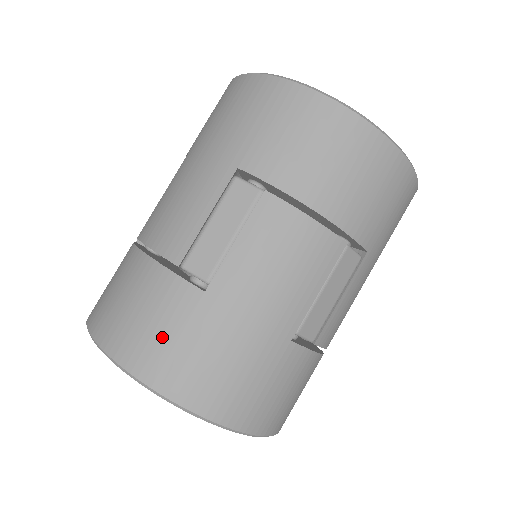
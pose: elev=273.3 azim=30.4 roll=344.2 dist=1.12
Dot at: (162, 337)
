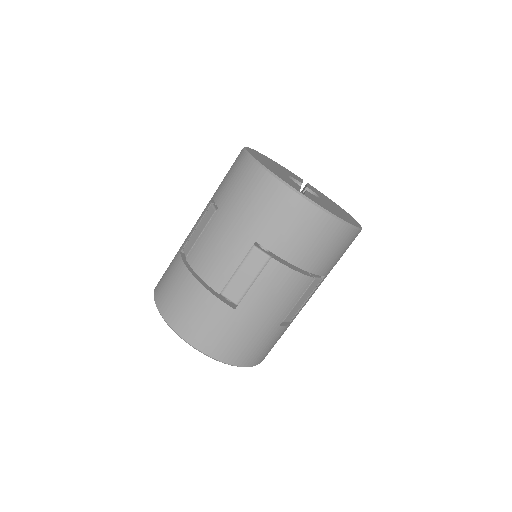
Dot at: (211, 330)
